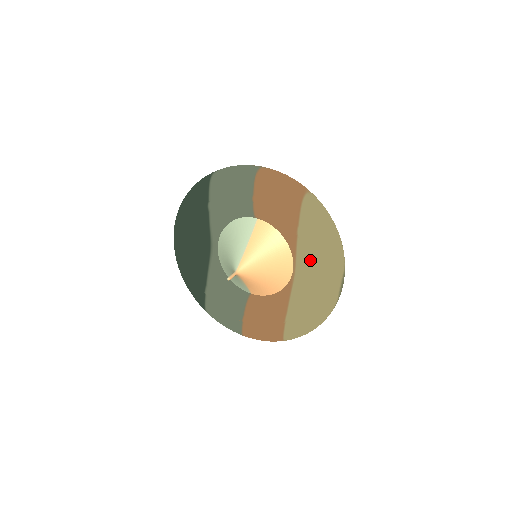
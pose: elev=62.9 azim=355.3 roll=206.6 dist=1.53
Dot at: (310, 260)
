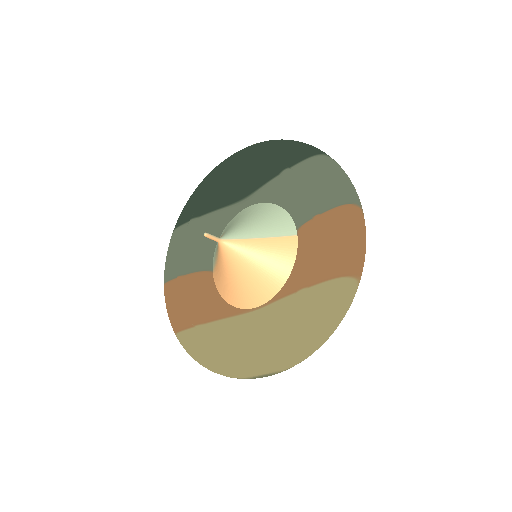
Dot at: (274, 322)
